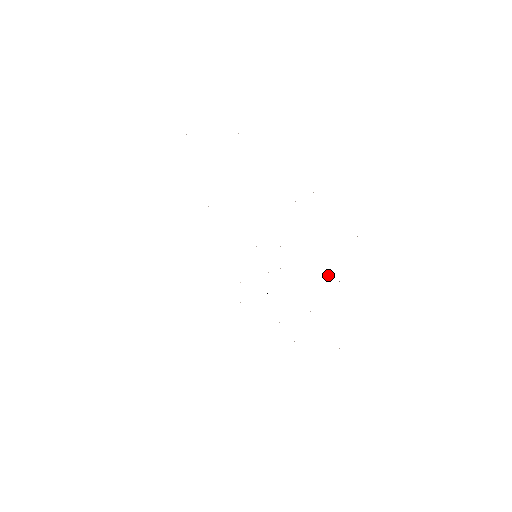
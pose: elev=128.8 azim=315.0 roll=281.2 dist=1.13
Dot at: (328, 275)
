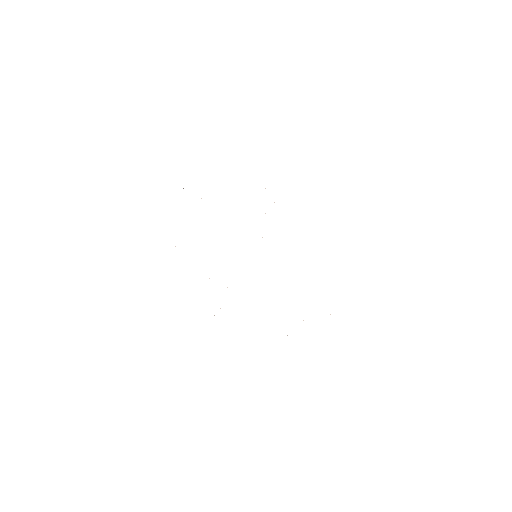
Dot at: occluded
